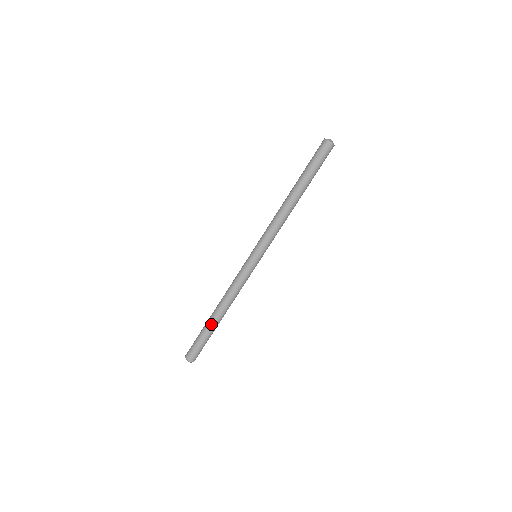
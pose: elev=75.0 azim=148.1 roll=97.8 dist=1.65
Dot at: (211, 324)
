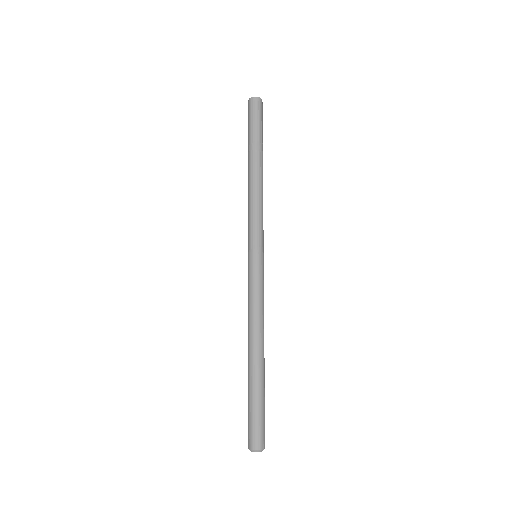
Dot at: (251, 374)
